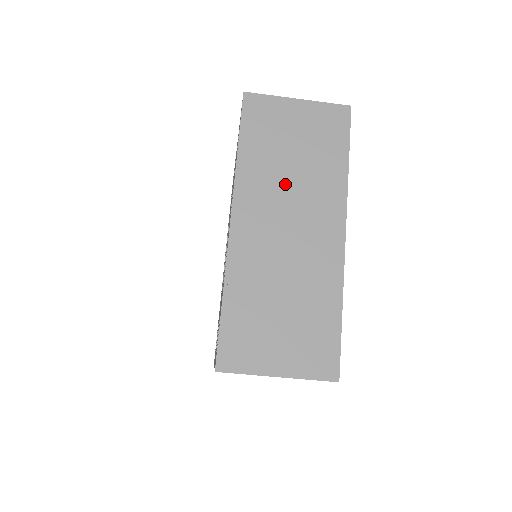
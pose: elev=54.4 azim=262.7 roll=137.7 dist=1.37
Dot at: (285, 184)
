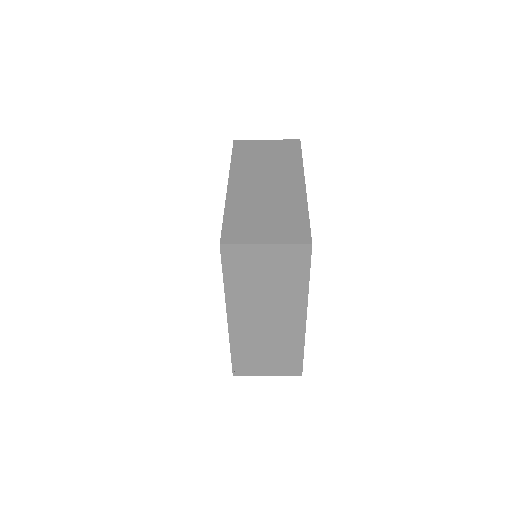
Dot at: (262, 298)
